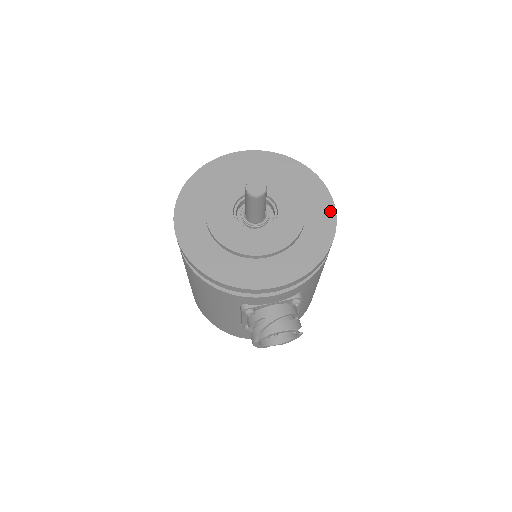
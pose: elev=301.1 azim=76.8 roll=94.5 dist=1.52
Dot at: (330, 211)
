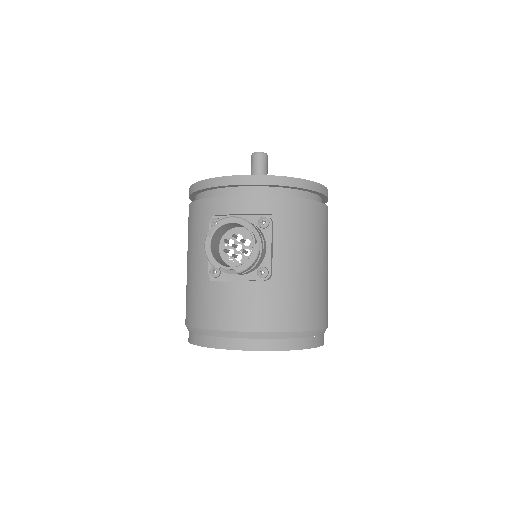
Dot at: occluded
